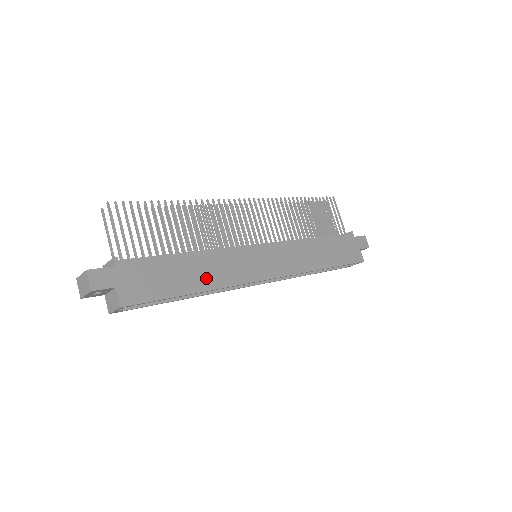
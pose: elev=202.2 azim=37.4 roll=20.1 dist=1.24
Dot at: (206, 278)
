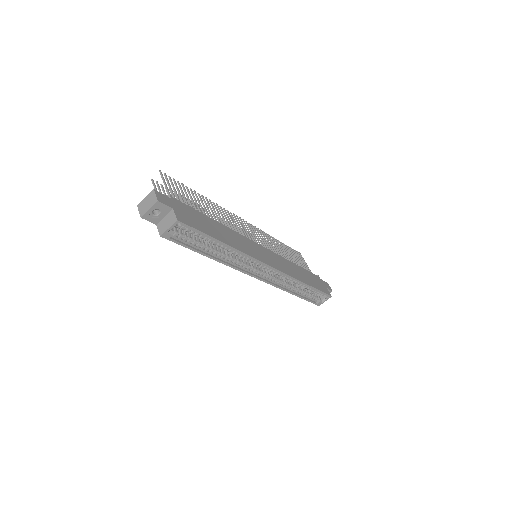
Dot at: (229, 240)
